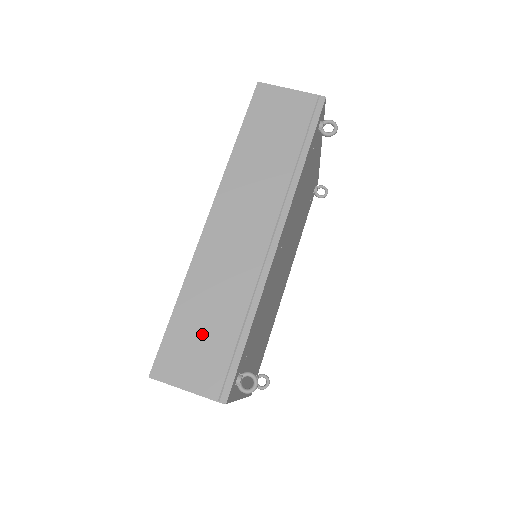
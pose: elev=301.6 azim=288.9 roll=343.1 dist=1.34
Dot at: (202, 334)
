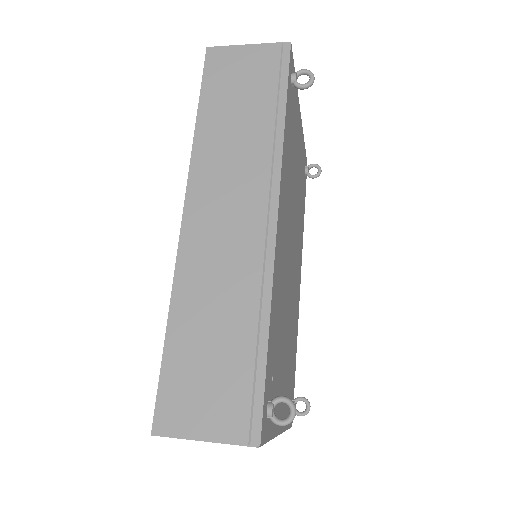
Dot at: (208, 361)
